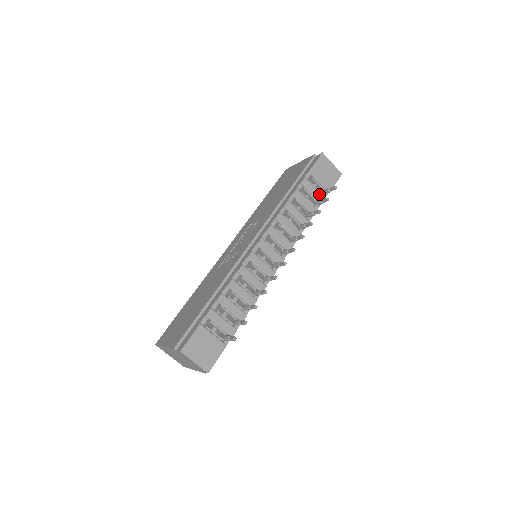
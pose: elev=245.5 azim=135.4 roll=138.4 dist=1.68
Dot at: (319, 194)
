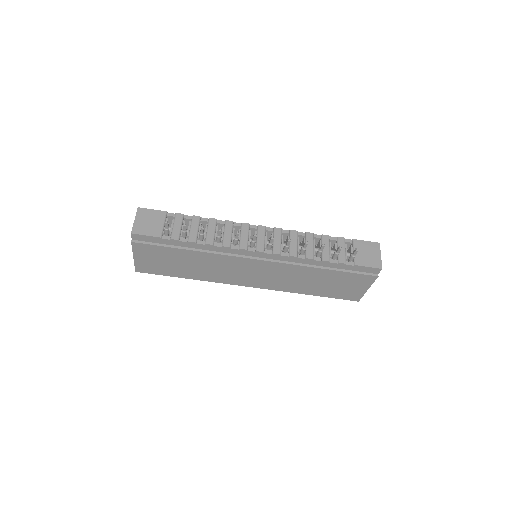
Dot at: (344, 256)
